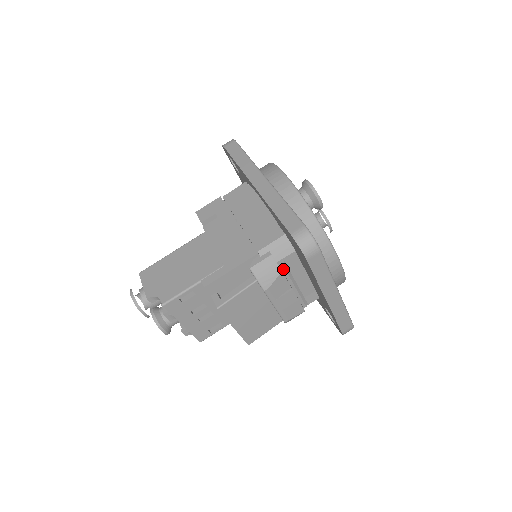
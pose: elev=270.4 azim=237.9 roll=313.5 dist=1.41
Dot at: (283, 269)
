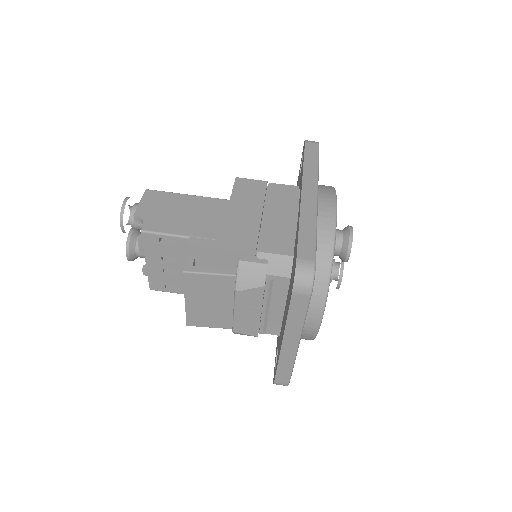
Dot at: (267, 285)
